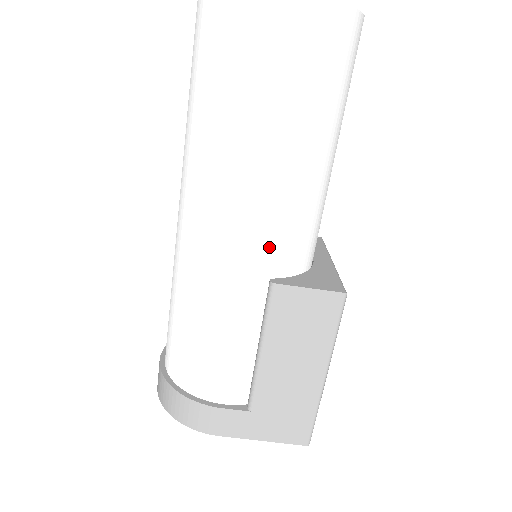
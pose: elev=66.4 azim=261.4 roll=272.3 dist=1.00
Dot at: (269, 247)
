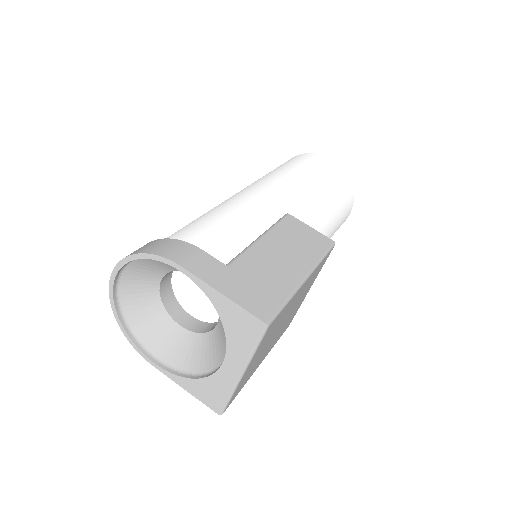
Dot at: (290, 207)
